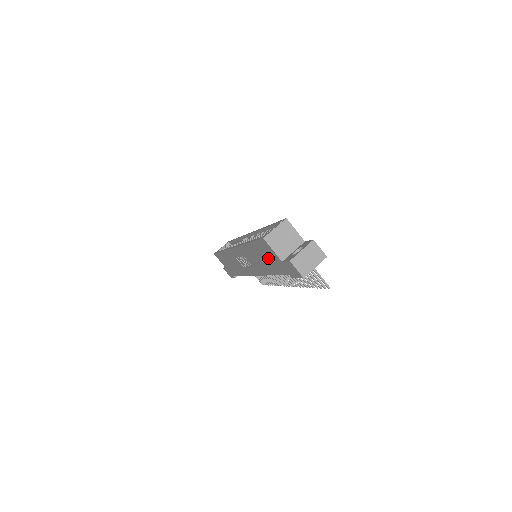
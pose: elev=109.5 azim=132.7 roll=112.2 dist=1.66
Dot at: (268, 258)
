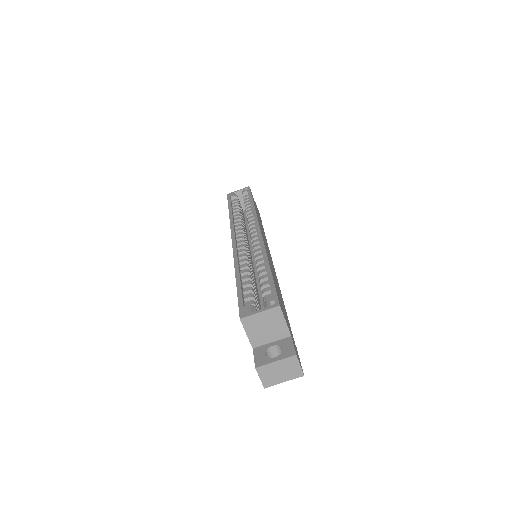
Dot at: occluded
